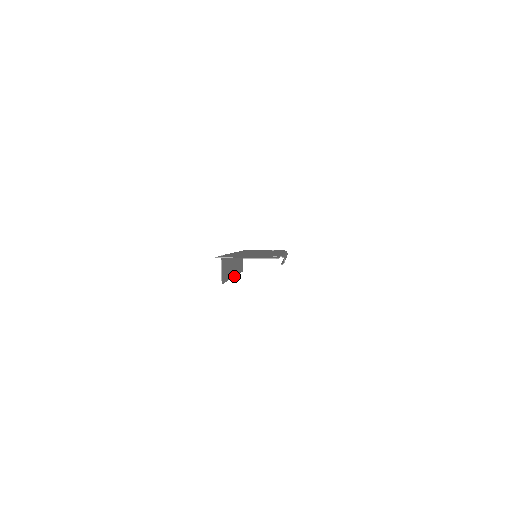
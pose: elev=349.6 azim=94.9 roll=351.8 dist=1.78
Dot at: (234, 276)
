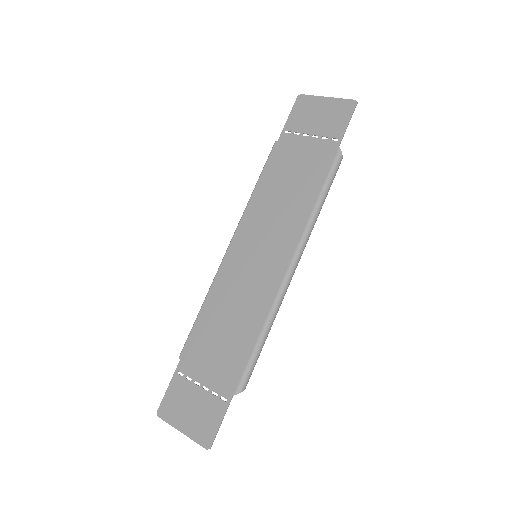
Dot at: occluded
